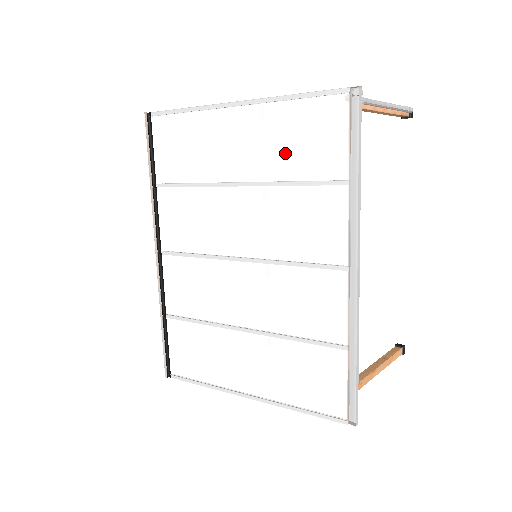
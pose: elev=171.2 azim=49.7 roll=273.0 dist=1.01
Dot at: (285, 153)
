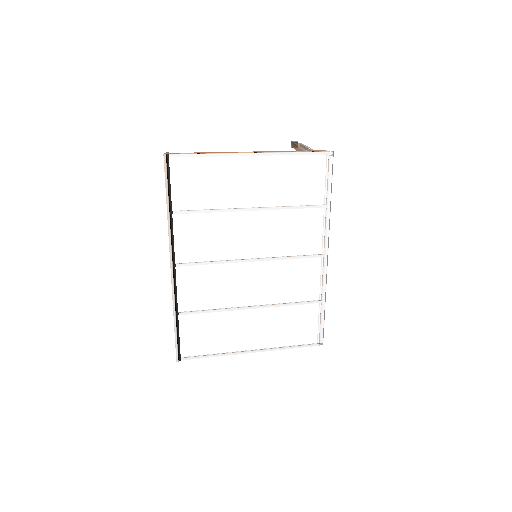
Dot at: (286, 188)
